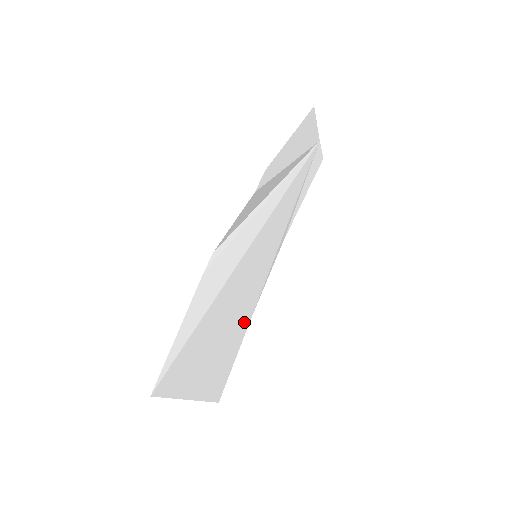
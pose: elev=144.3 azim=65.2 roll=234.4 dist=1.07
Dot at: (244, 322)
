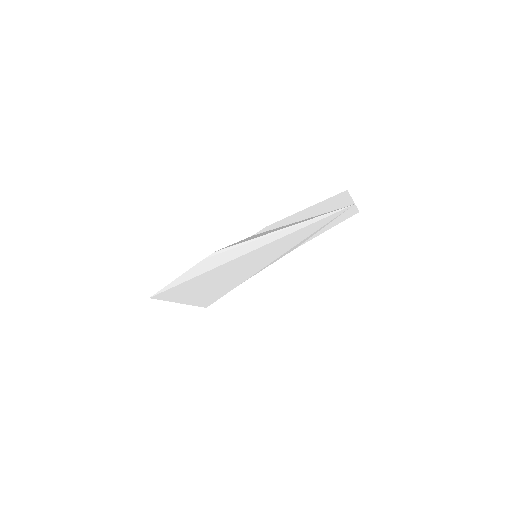
Dot at: (238, 281)
